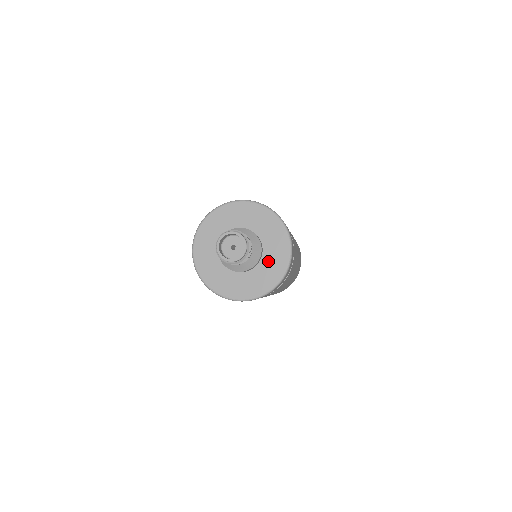
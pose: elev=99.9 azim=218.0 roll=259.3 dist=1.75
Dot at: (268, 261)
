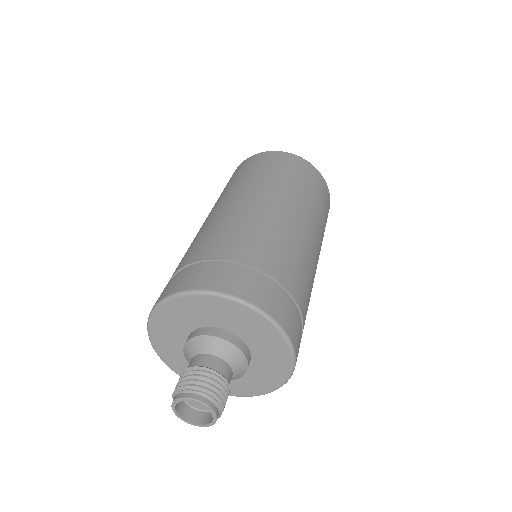
Dot at: (259, 348)
